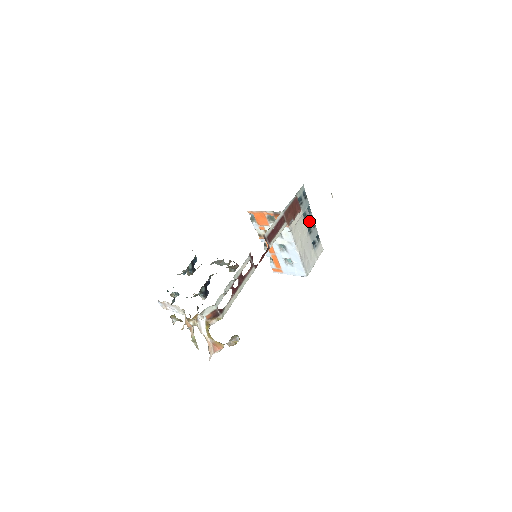
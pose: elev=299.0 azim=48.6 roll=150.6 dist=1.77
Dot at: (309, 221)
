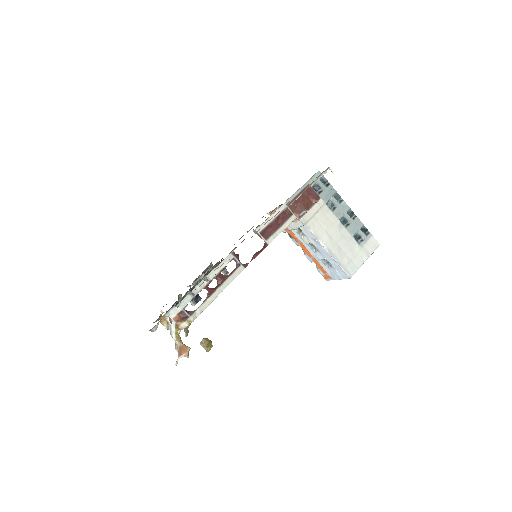
Dot at: (341, 211)
